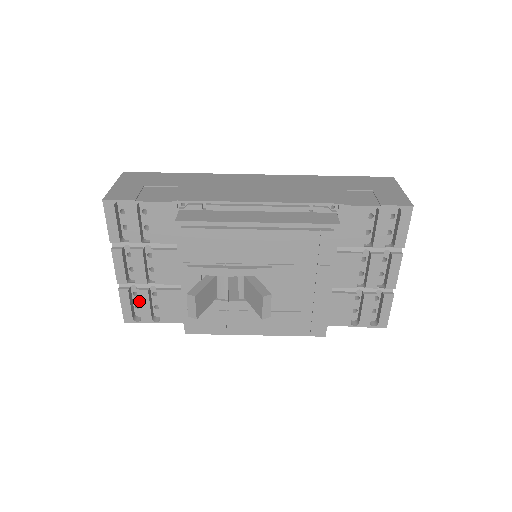
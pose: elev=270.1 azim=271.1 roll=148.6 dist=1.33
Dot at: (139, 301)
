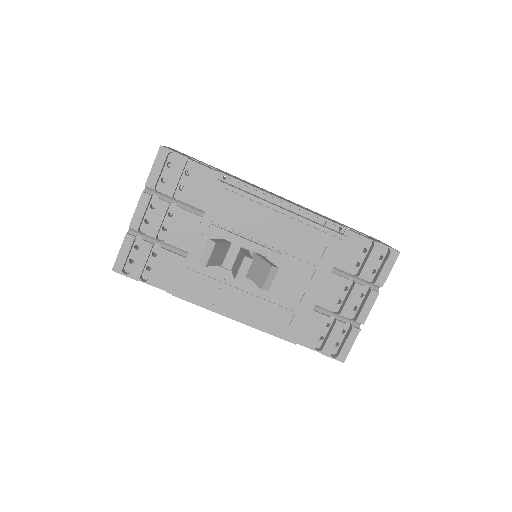
Dot at: (139, 253)
